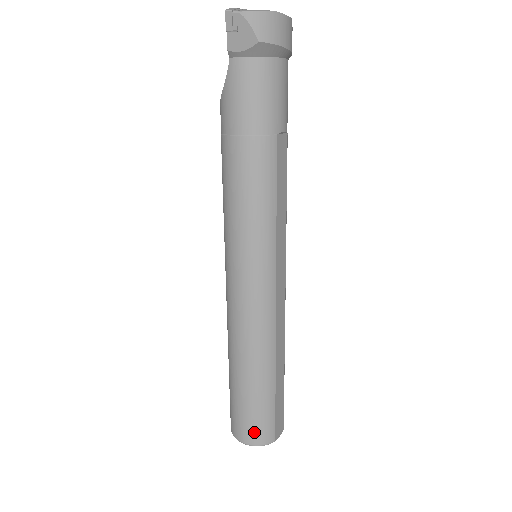
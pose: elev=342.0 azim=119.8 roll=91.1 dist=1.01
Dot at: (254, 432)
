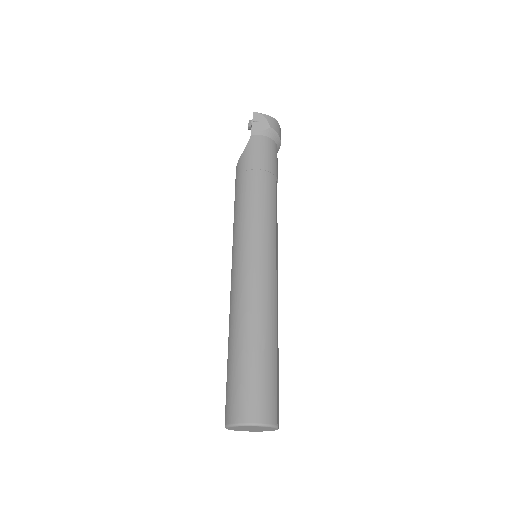
Dot at: (260, 405)
